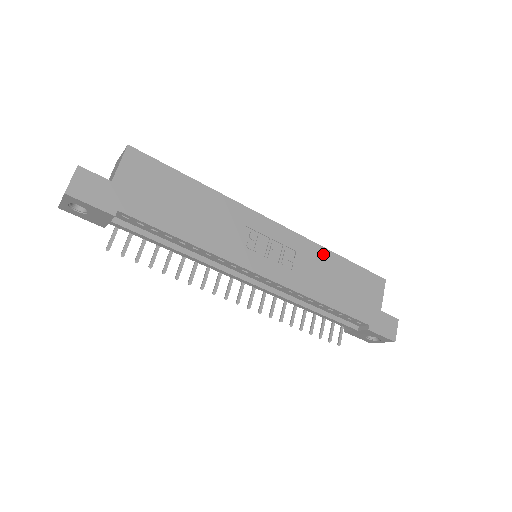
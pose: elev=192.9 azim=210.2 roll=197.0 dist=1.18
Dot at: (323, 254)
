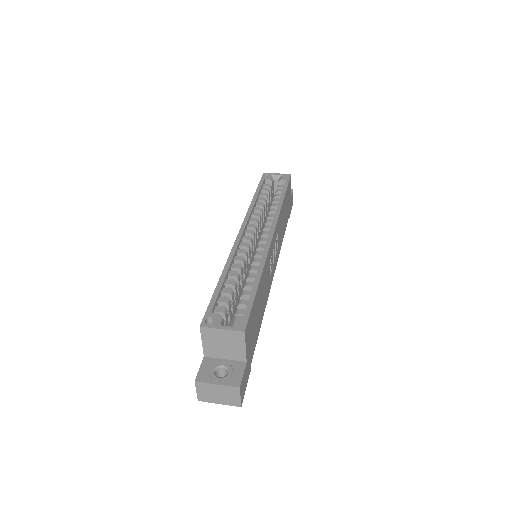
Dot at: (282, 211)
